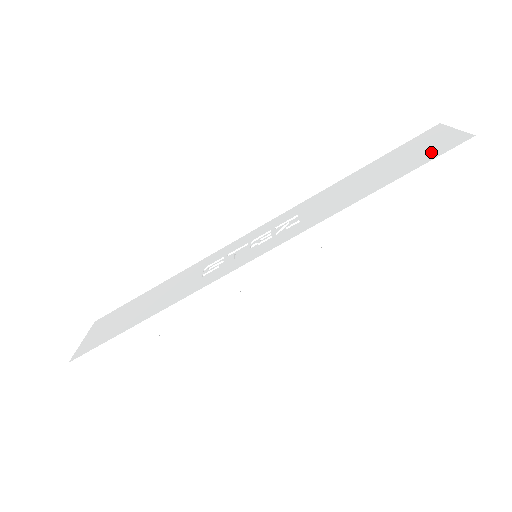
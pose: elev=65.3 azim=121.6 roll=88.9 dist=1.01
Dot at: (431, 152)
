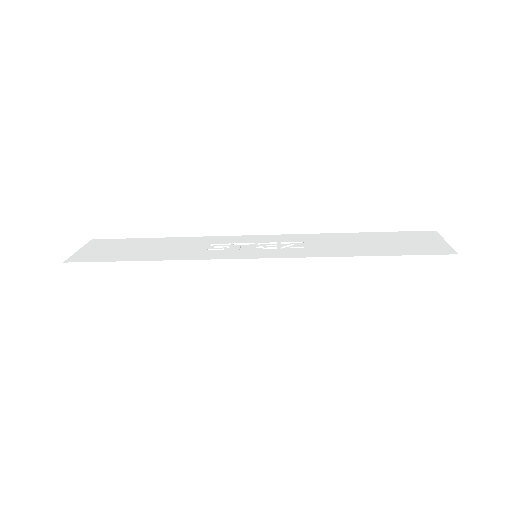
Dot at: (423, 249)
